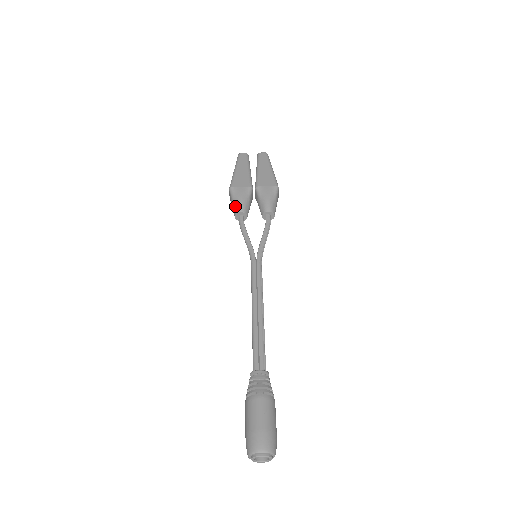
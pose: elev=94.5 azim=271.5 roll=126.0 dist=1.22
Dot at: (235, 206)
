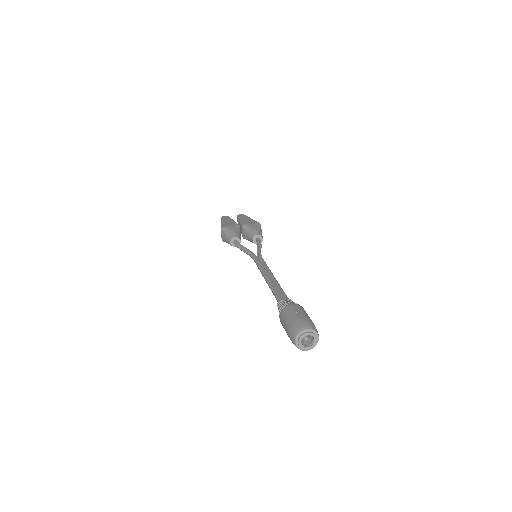
Dot at: (229, 235)
